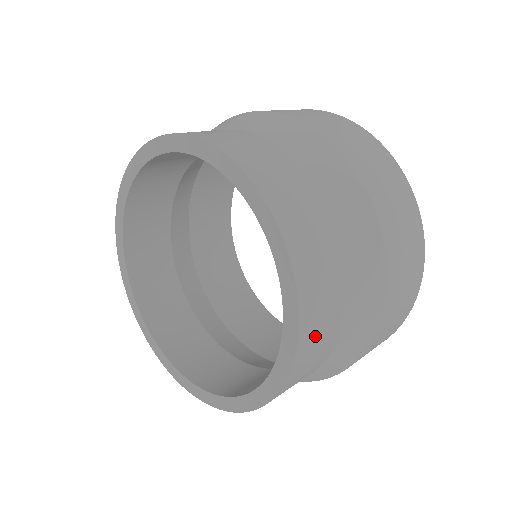
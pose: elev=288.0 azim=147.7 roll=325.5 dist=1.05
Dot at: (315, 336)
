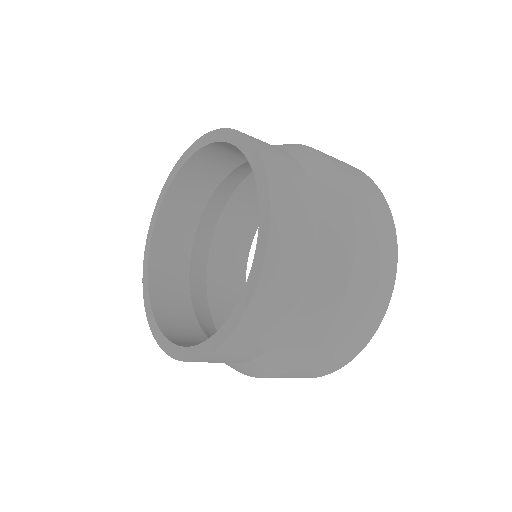
Dot at: (276, 286)
